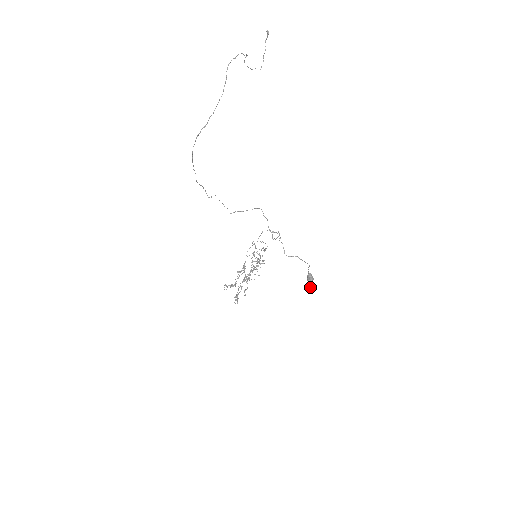
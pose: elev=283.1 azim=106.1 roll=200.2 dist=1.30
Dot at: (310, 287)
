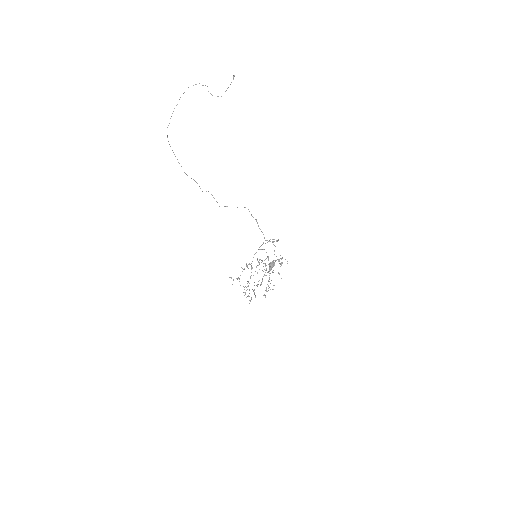
Dot at: (269, 271)
